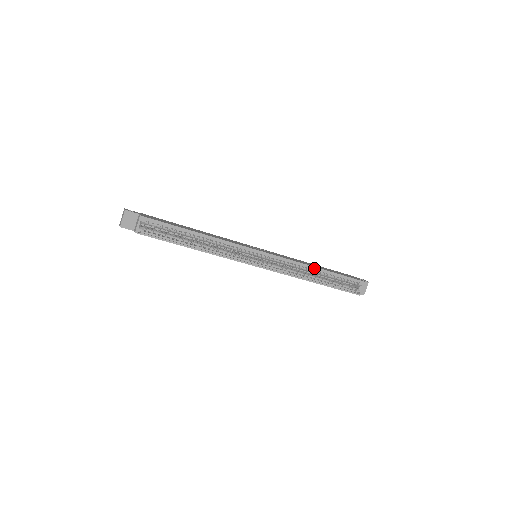
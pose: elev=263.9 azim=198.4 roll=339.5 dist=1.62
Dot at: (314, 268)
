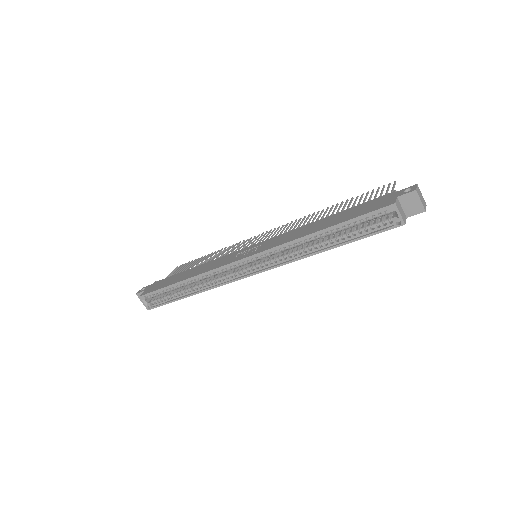
Dot at: (307, 237)
